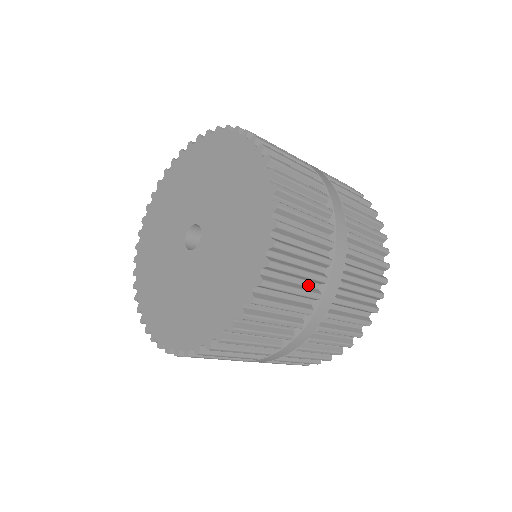
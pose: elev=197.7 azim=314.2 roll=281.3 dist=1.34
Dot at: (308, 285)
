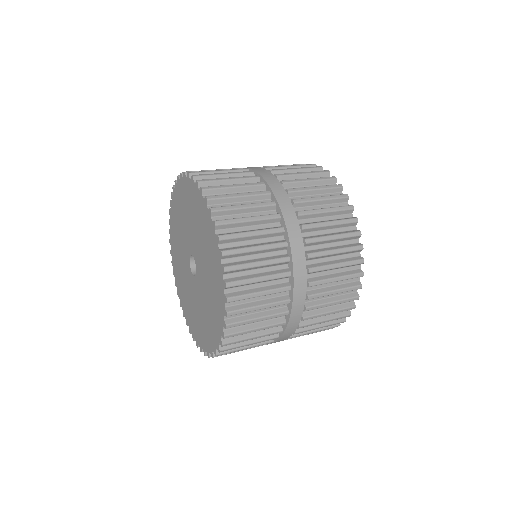
Dot at: (275, 308)
